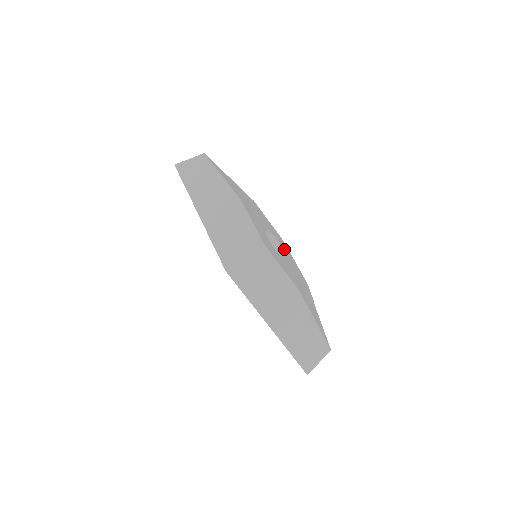
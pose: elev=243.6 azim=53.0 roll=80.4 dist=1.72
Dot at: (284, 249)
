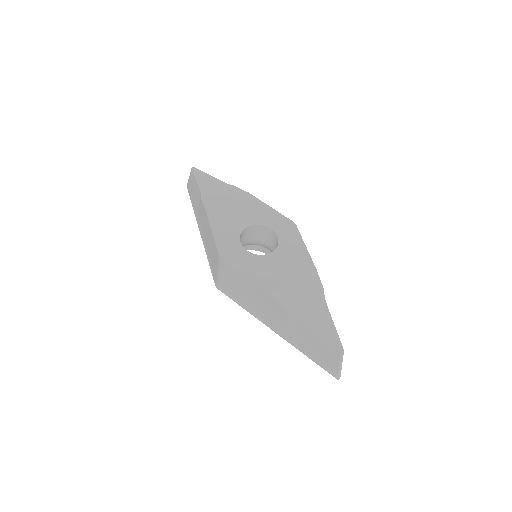
Dot at: (283, 237)
